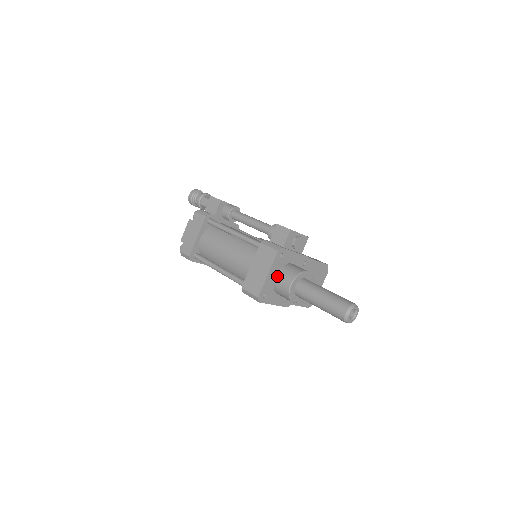
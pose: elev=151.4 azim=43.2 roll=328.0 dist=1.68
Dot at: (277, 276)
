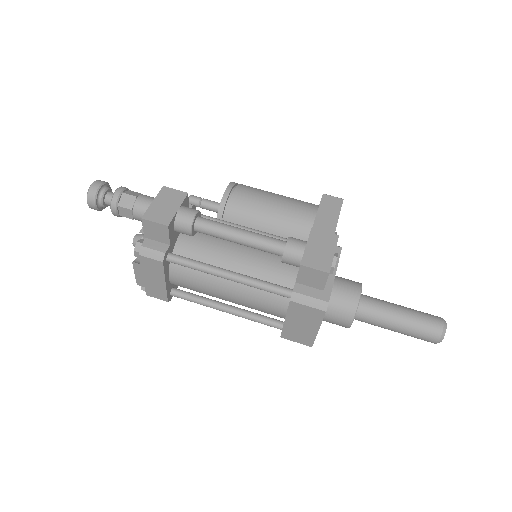
Dot at: (325, 317)
